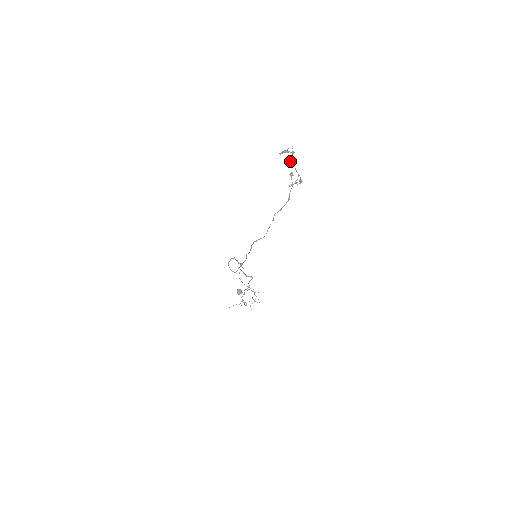
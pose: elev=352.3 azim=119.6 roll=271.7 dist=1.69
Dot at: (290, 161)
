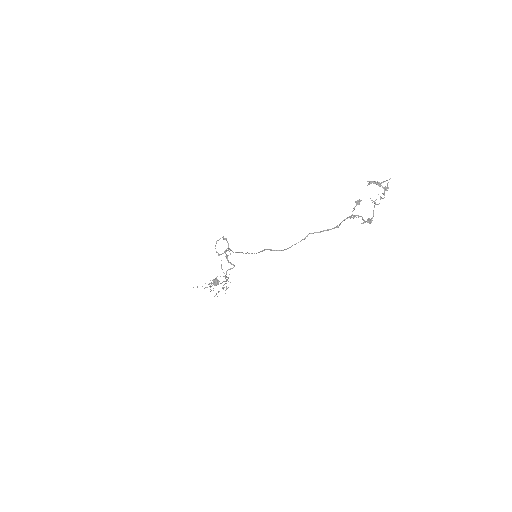
Dot at: occluded
